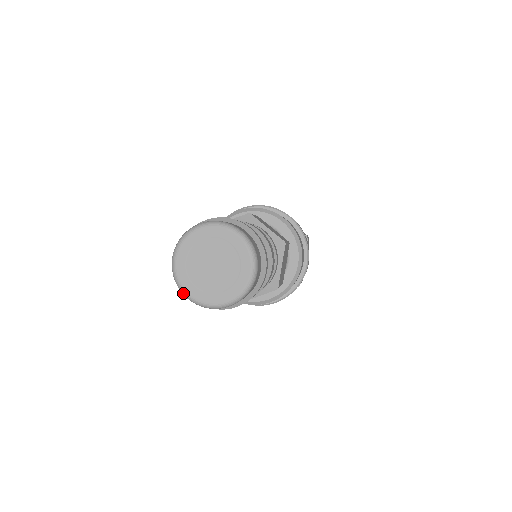
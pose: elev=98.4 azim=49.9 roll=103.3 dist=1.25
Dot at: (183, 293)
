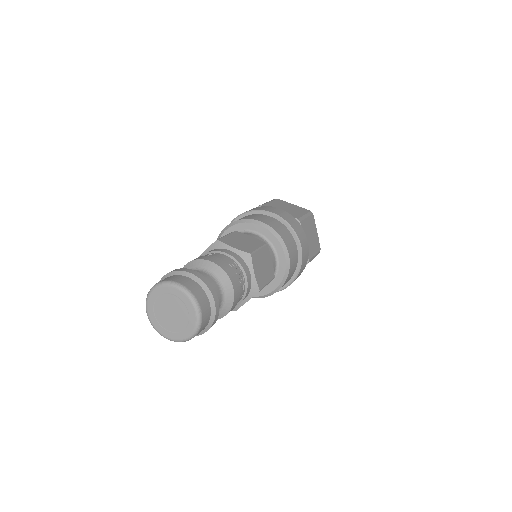
Dot at: occluded
